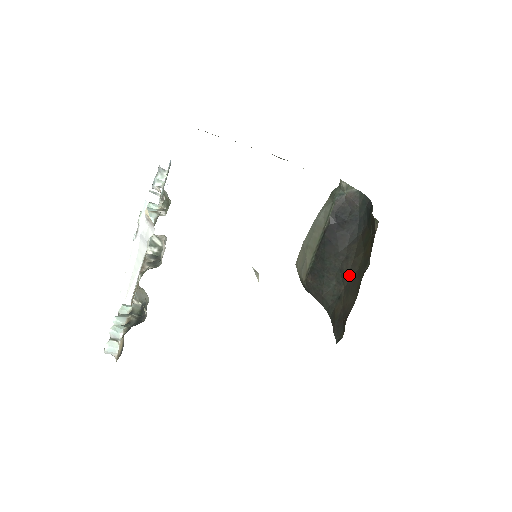
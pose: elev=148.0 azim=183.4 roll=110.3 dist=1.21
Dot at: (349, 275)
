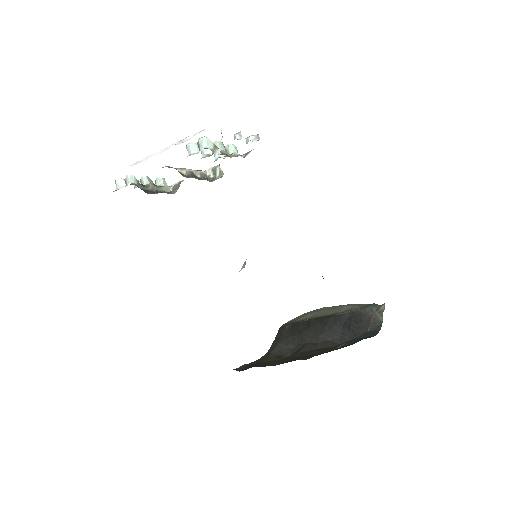
Dot at: (300, 353)
